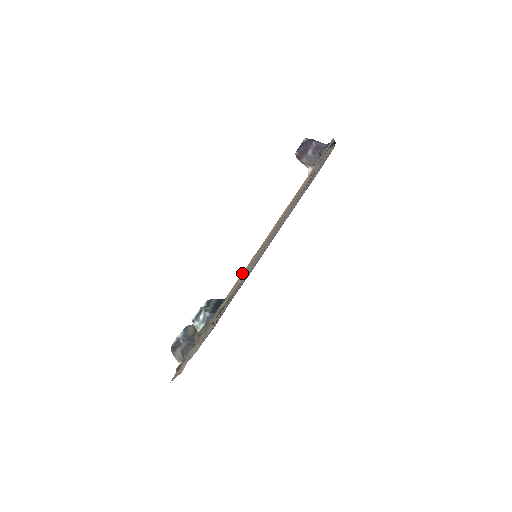
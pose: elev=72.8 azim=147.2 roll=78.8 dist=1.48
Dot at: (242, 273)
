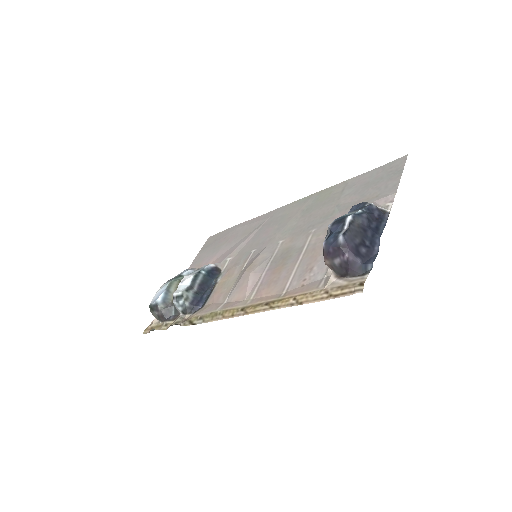
Dot at: (223, 312)
